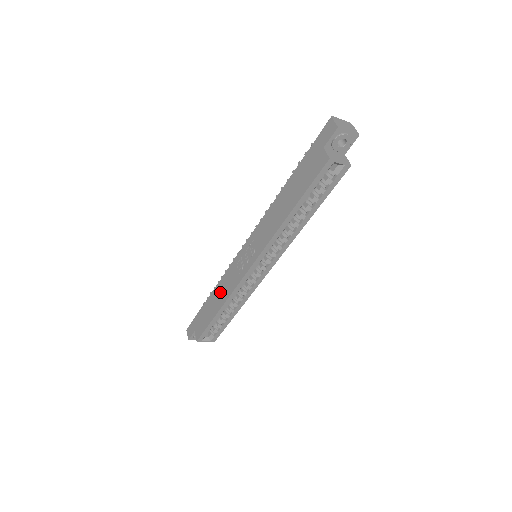
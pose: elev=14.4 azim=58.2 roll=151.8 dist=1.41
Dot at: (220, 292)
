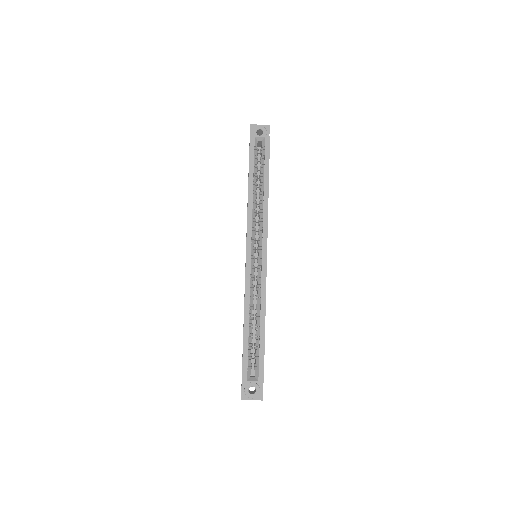
Dot at: occluded
